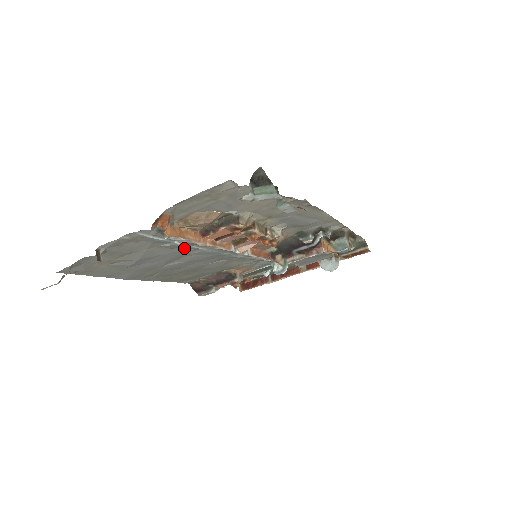
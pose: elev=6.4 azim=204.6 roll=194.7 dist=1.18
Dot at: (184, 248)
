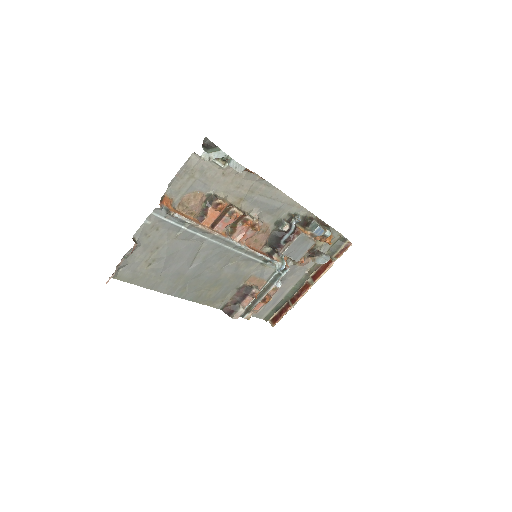
Dot at: (193, 240)
